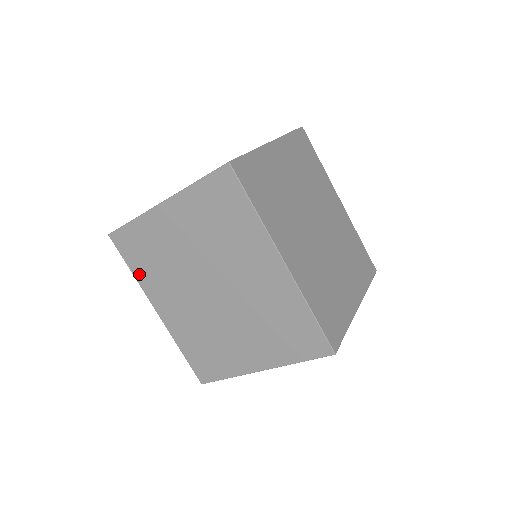
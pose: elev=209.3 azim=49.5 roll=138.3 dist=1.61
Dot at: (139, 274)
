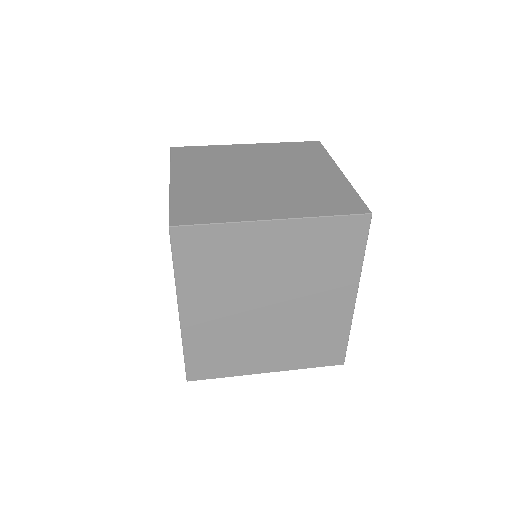
Dot at: (185, 276)
